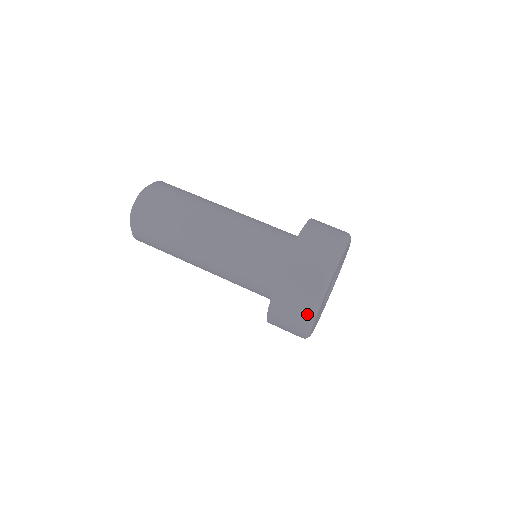
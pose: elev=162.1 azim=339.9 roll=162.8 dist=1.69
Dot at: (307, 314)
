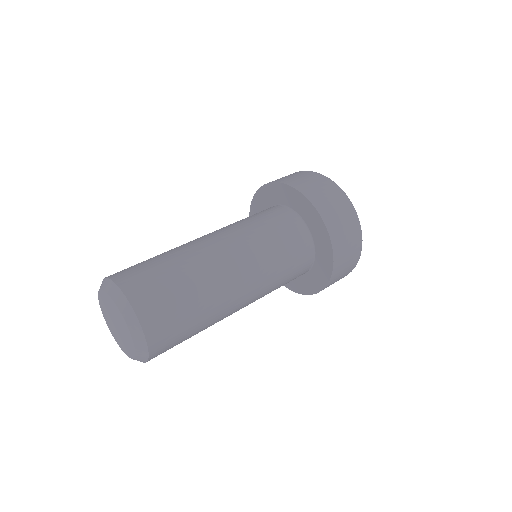
Dot at: (344, 197)
